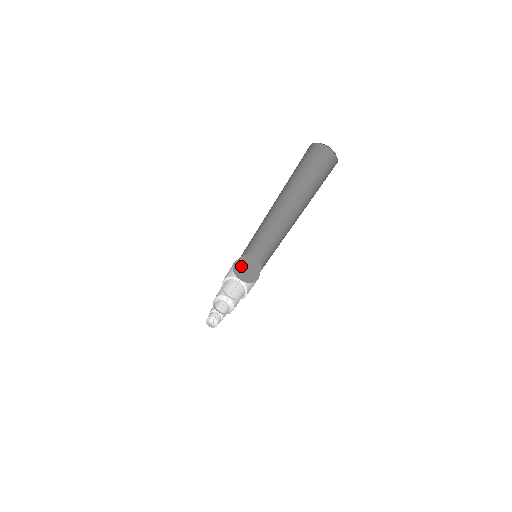
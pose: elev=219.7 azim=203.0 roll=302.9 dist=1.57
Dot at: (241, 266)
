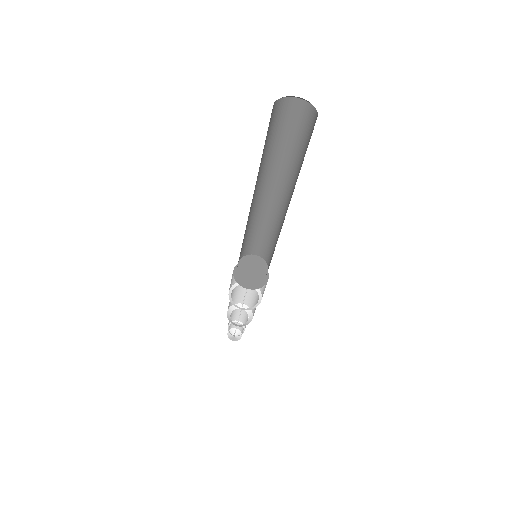
Dot at: (240, 267)
